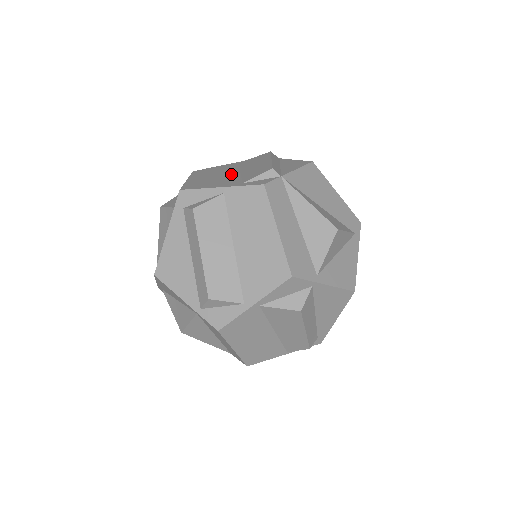
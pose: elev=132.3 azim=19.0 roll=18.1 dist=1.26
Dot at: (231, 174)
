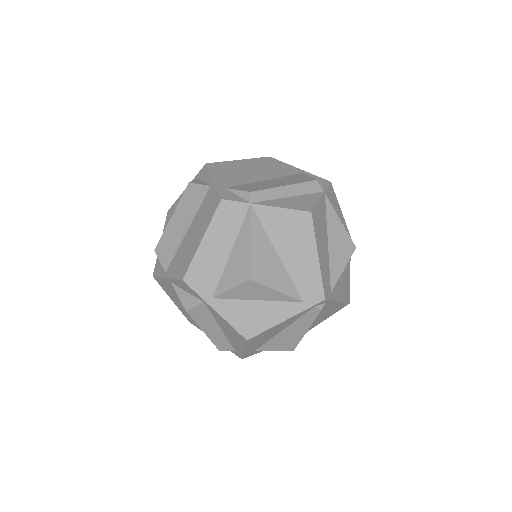
Dot at: (258, 177)
